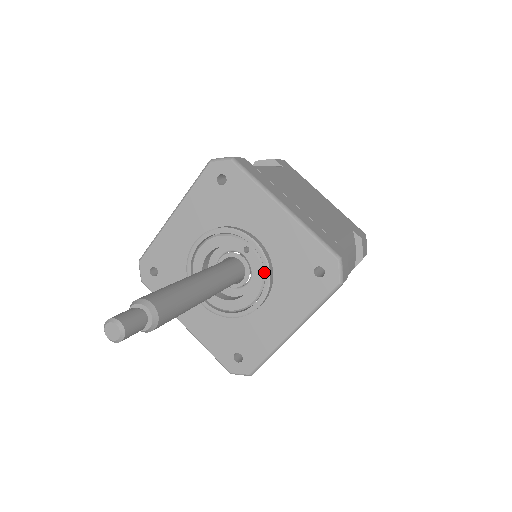
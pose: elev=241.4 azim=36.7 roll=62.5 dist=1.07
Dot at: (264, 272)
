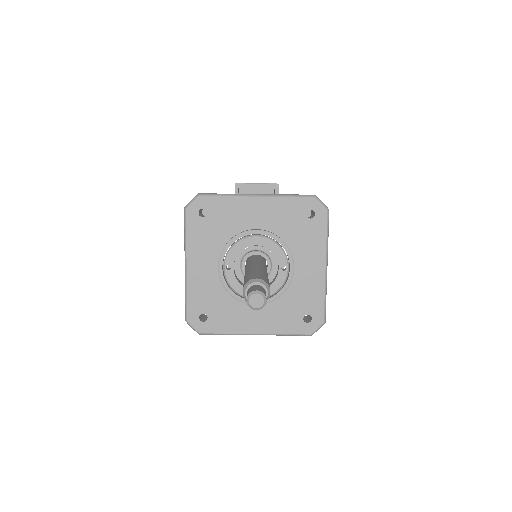
Dot at: (279, 290)
